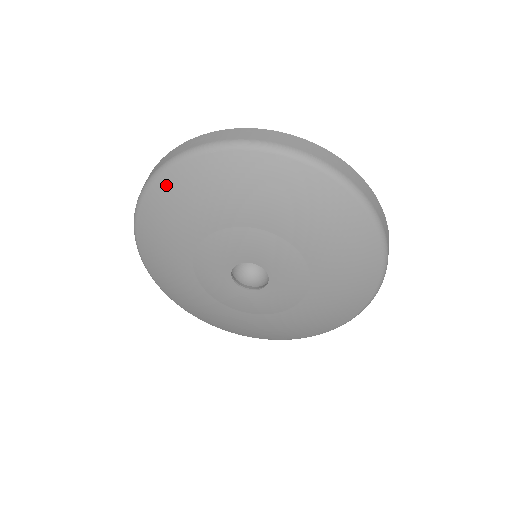
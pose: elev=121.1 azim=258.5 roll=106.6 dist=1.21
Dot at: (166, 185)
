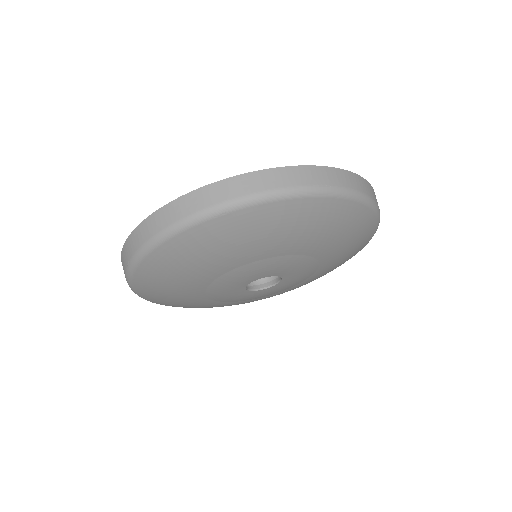
Dot at: (170, 251)
